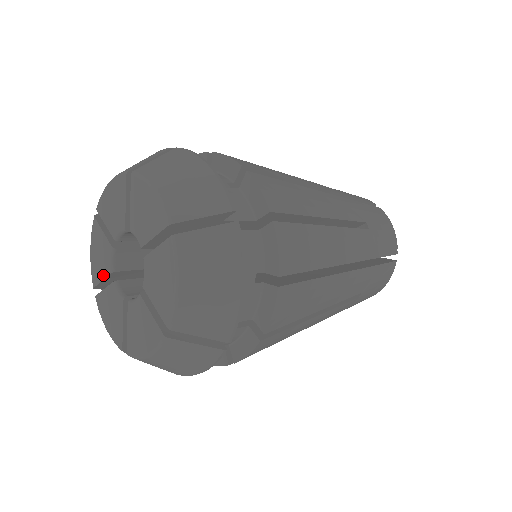
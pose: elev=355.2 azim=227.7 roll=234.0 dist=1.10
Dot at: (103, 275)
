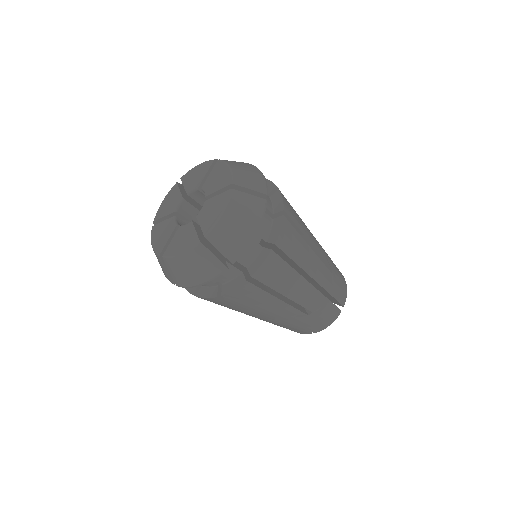
Dot at: (169, 236)
